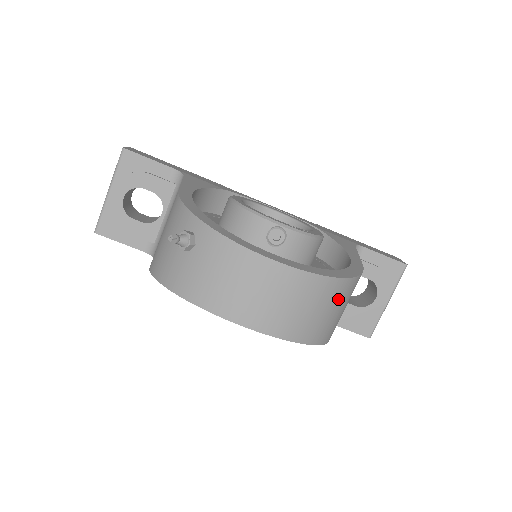
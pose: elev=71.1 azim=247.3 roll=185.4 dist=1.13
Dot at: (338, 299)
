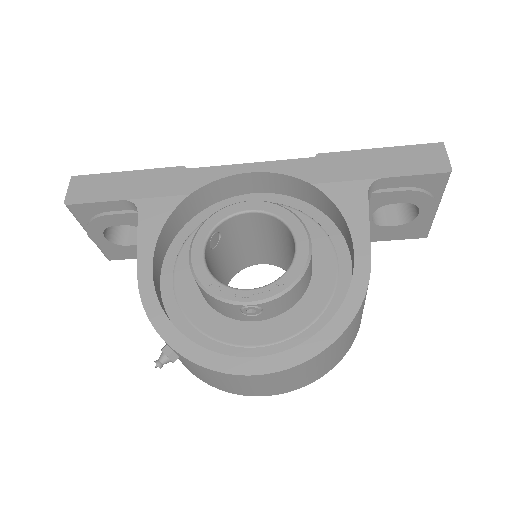
Dot at: (342, 342)
